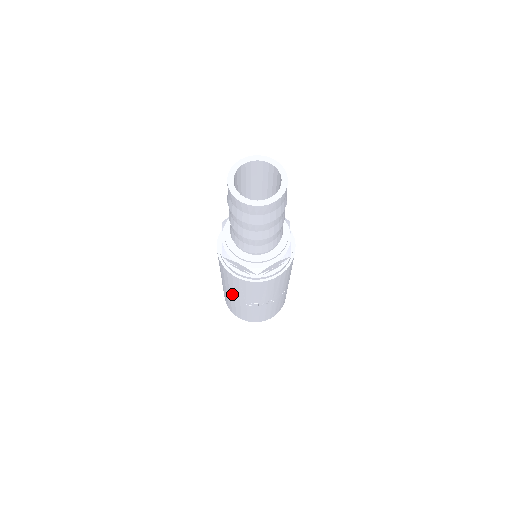
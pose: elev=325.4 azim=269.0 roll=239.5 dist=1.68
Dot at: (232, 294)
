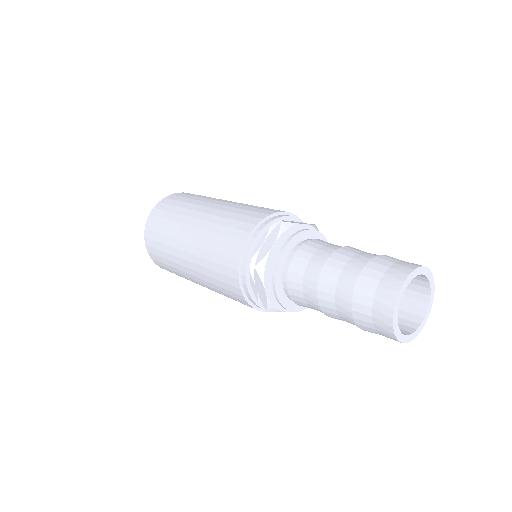
Dot at: occluded
